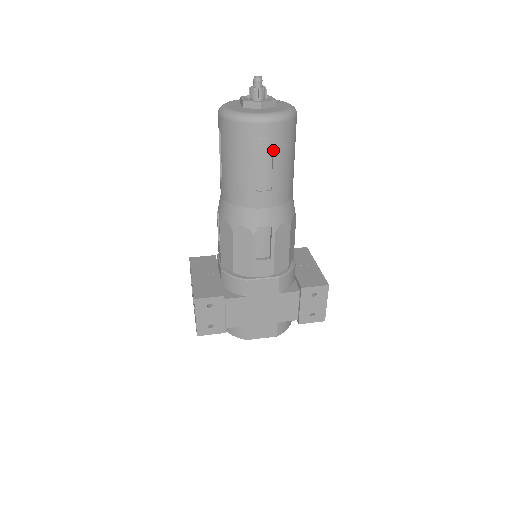
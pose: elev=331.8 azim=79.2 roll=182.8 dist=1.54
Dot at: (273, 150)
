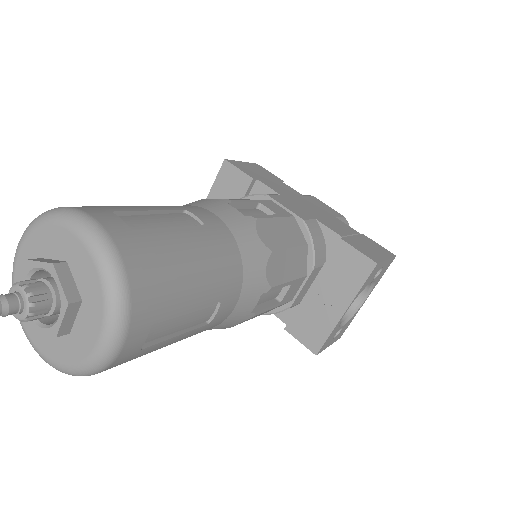
Dot at: occluded
